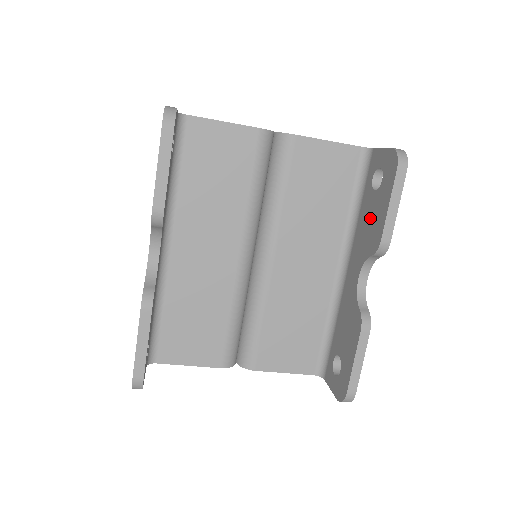
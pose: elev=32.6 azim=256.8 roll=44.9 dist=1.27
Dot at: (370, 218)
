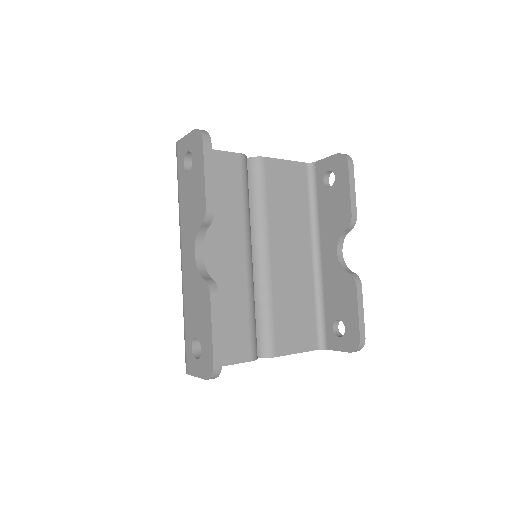
Dot at: (333, 207)
